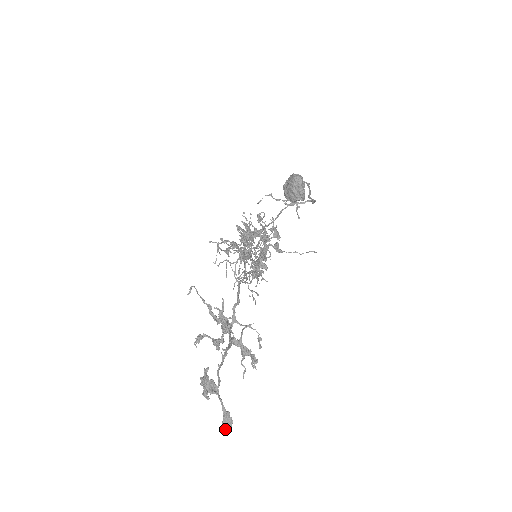
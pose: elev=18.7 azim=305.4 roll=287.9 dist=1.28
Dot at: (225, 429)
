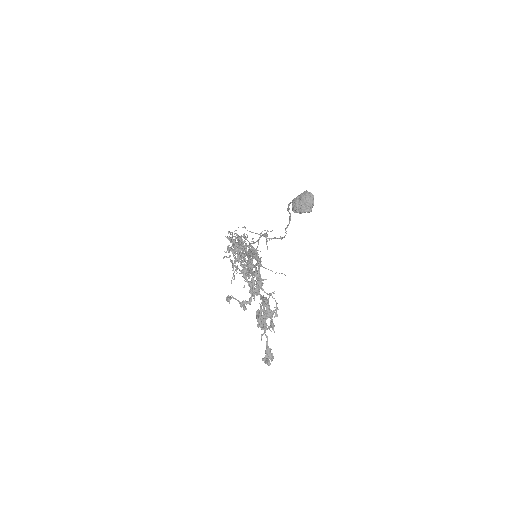
Dot at: (269, 362)
